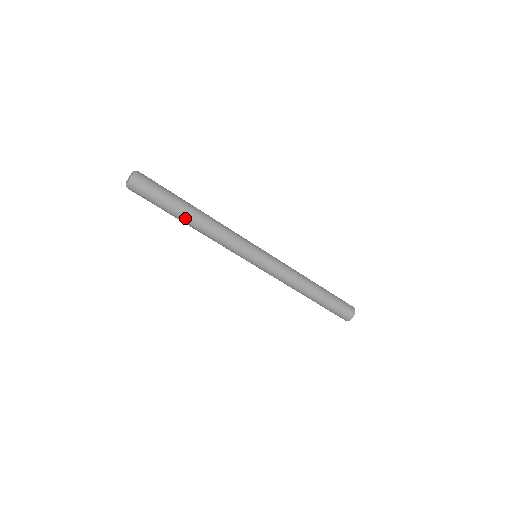
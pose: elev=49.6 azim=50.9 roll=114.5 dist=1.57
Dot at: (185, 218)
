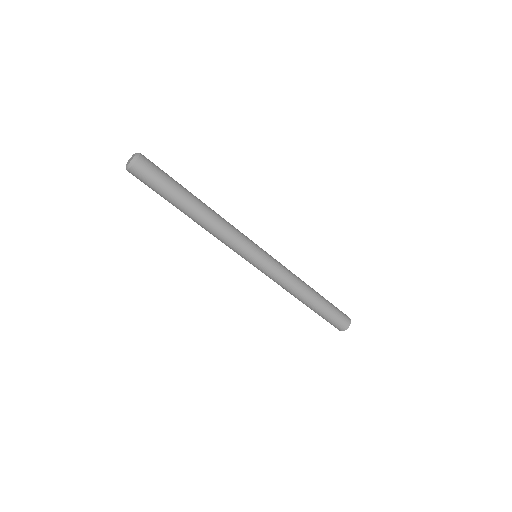
Dot at: (184, 211)
